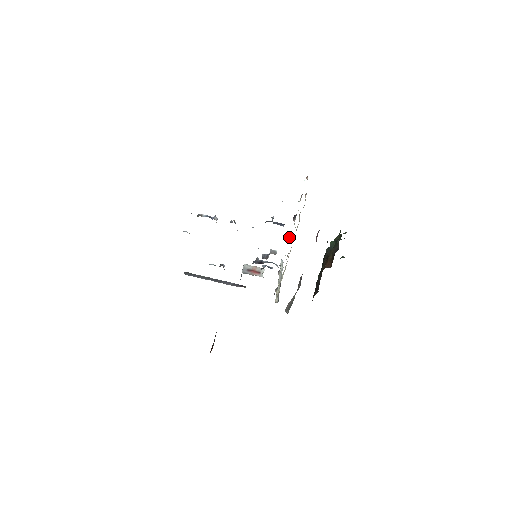
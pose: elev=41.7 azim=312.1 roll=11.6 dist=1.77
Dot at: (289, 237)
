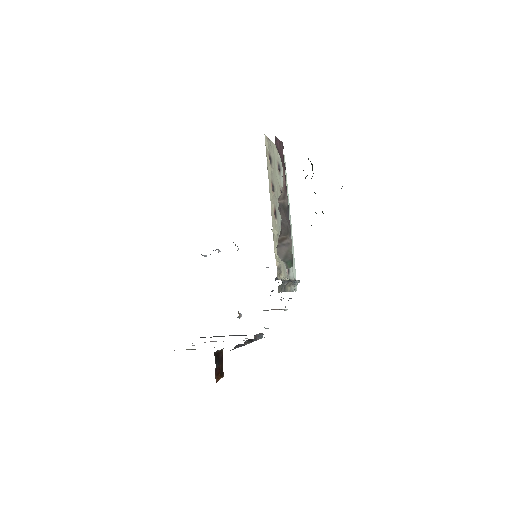
Dot at: occluded
